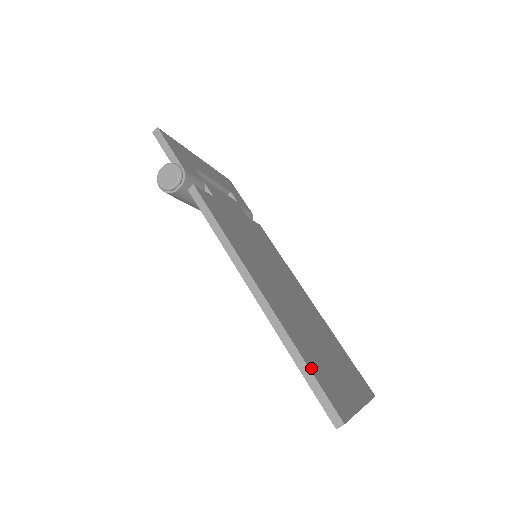
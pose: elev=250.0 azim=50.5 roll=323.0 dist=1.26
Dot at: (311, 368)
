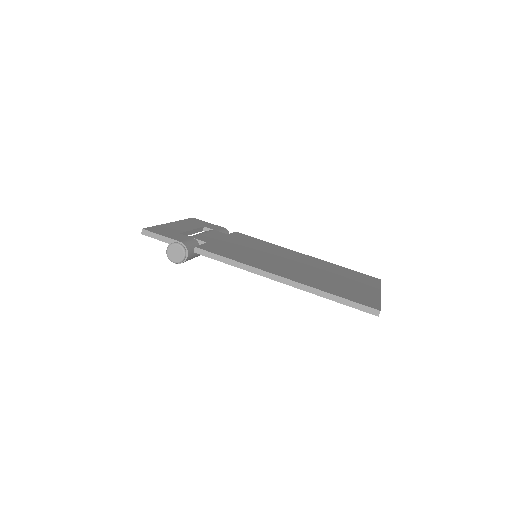
Dot at: (342, 297)
